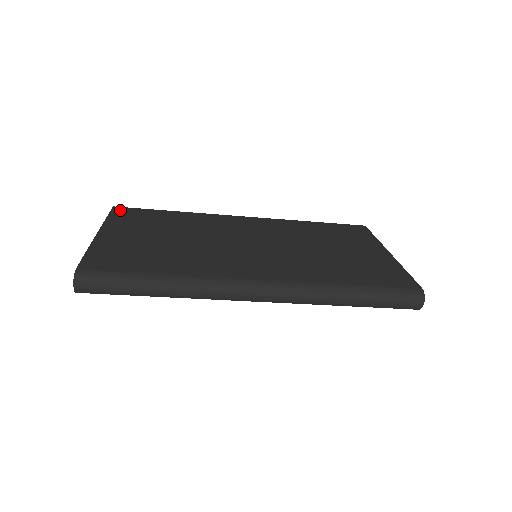
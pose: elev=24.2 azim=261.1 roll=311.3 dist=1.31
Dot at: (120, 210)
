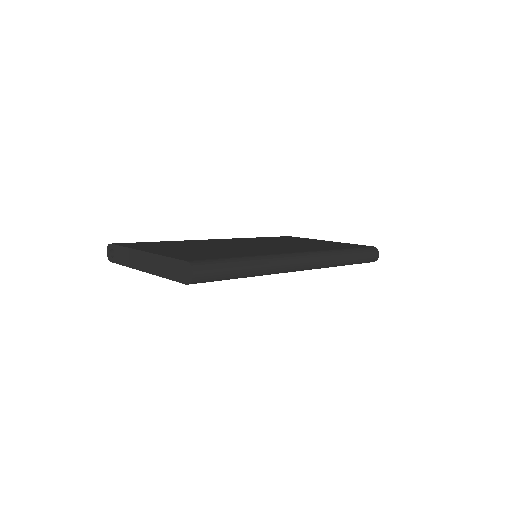
Dot at: (122, 244)
